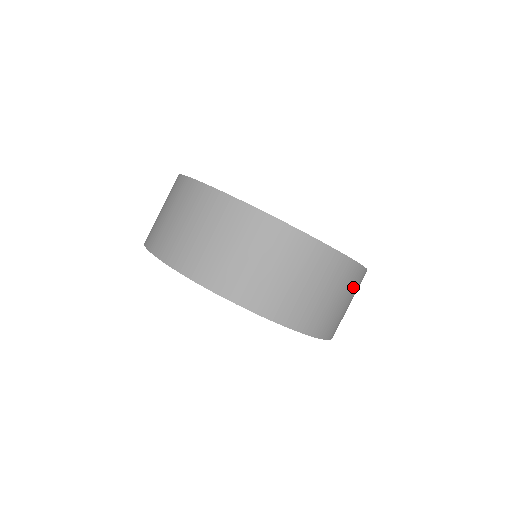
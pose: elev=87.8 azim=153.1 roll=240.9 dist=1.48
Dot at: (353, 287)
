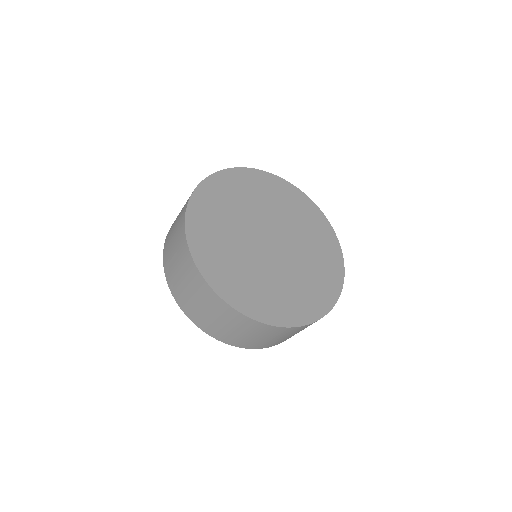
Dot at: occluded
